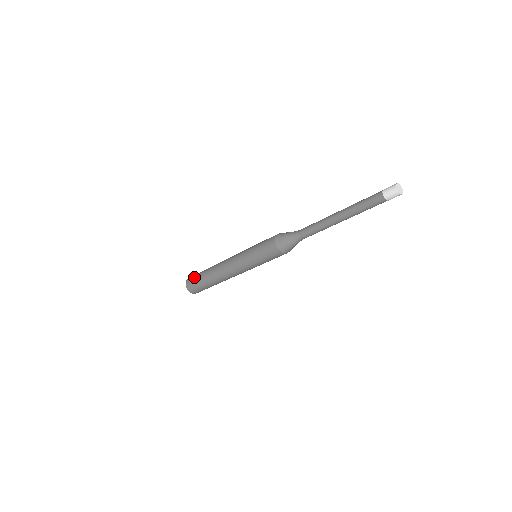
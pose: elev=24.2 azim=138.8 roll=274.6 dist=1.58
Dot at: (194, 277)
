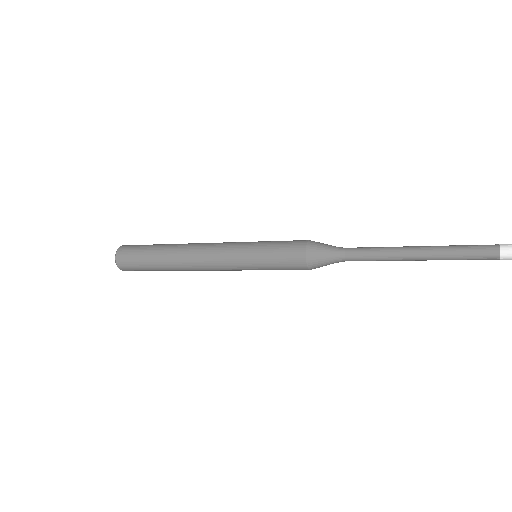
Dot at: (135, 263)
